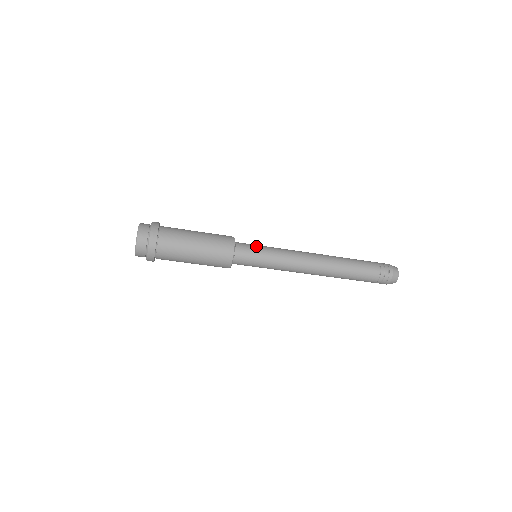
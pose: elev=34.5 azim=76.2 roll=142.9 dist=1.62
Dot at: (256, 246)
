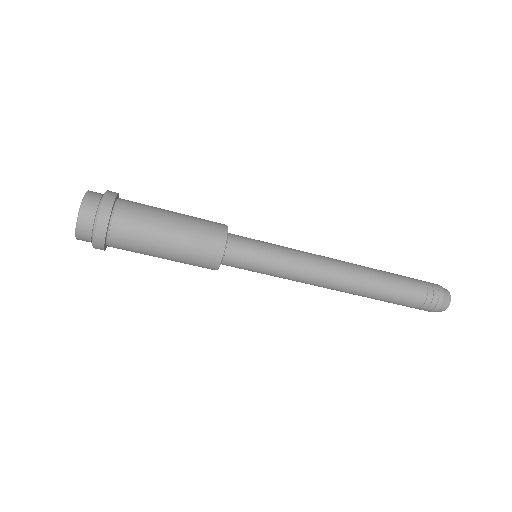
Dot at: occluded
